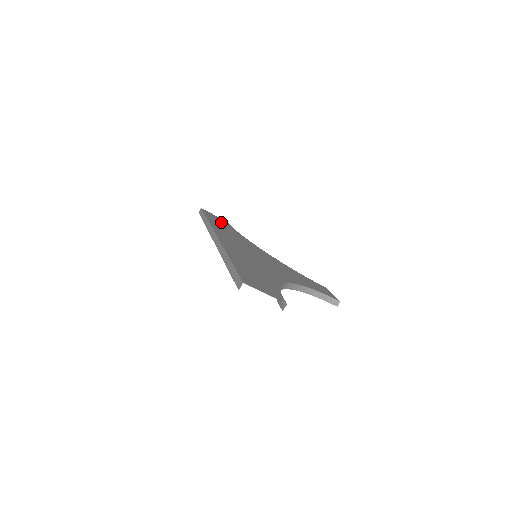
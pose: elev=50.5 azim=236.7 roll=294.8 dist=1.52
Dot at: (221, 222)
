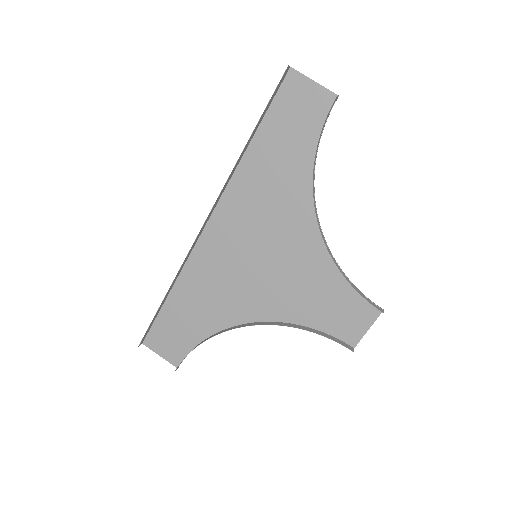
Dot at: (178, 332)
